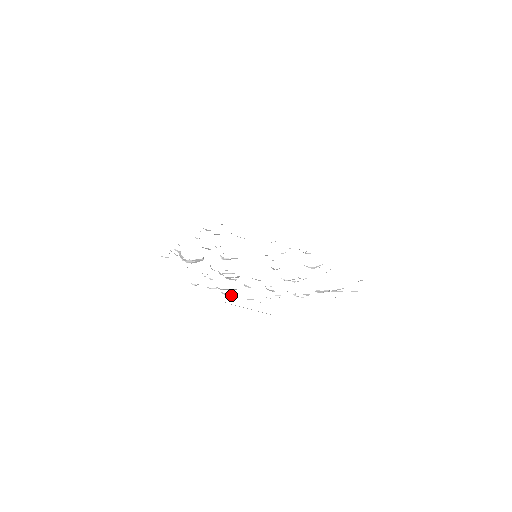
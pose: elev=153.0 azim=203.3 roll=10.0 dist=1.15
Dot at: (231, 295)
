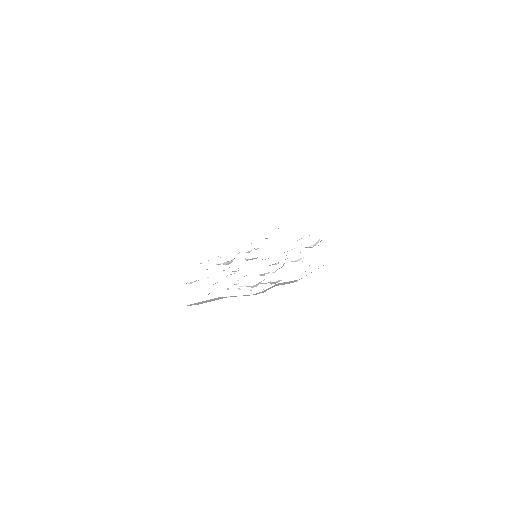
Dot at: occluded
